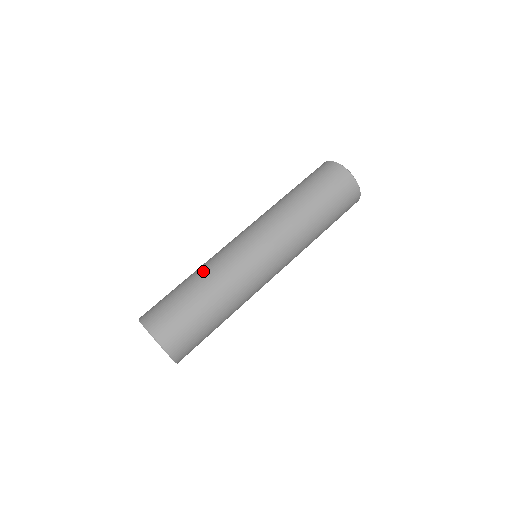
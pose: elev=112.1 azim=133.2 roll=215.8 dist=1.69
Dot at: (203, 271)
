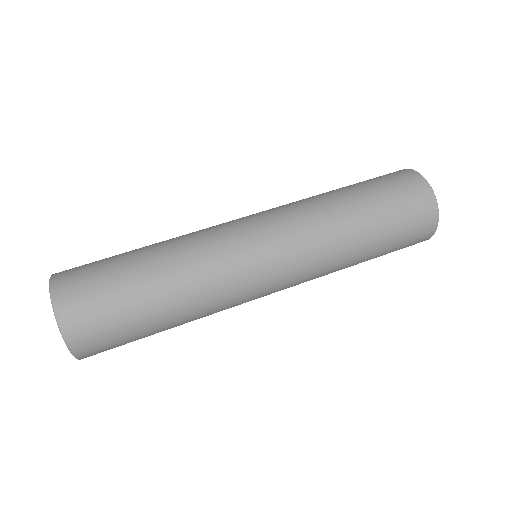
Dot at: occluded
